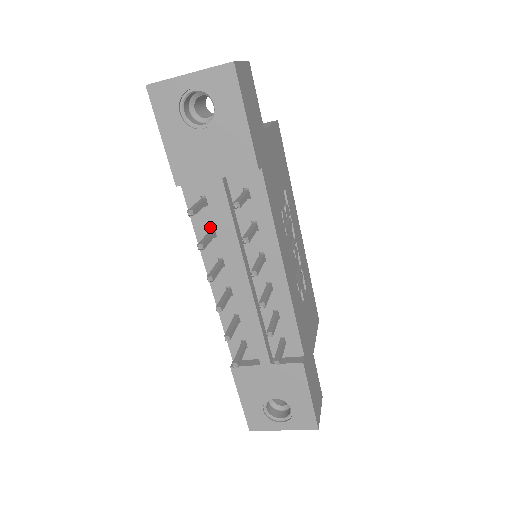
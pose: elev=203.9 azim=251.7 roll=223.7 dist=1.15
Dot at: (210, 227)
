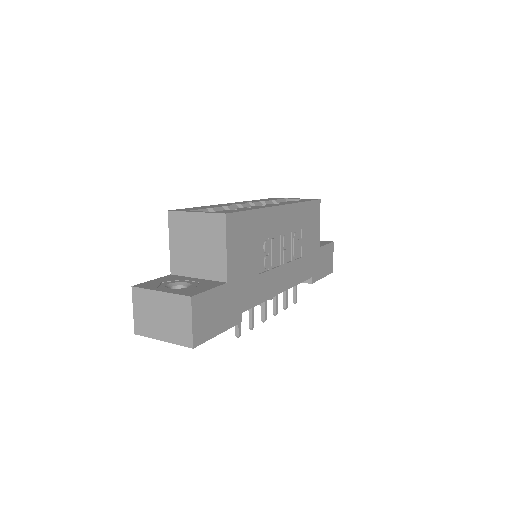
Dot at: occluded
